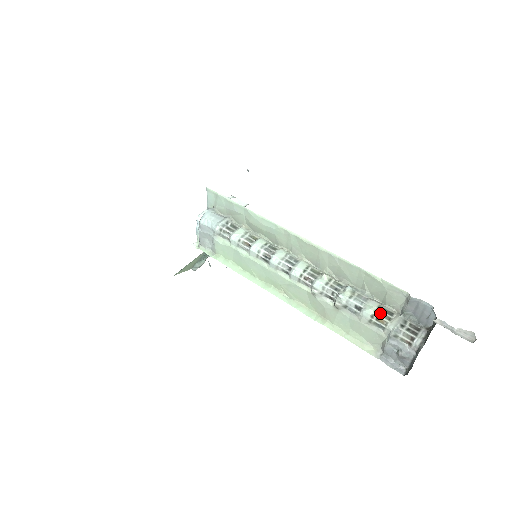
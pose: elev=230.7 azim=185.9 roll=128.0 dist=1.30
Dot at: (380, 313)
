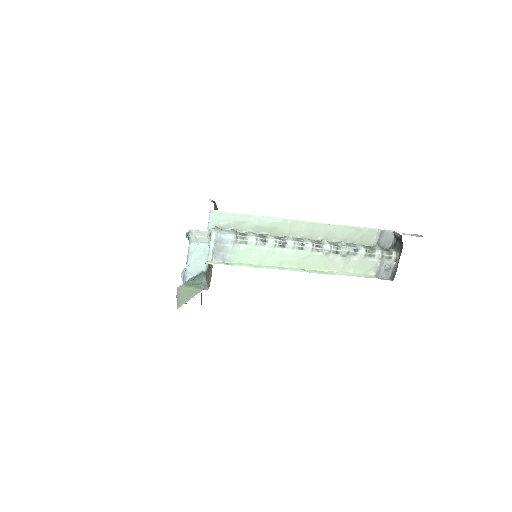
Dot at: (367, 248)
